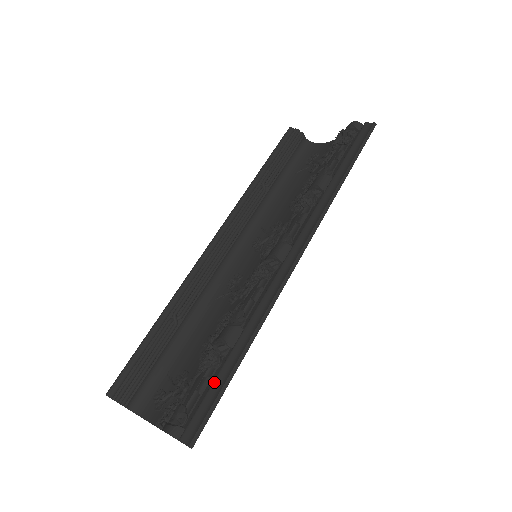
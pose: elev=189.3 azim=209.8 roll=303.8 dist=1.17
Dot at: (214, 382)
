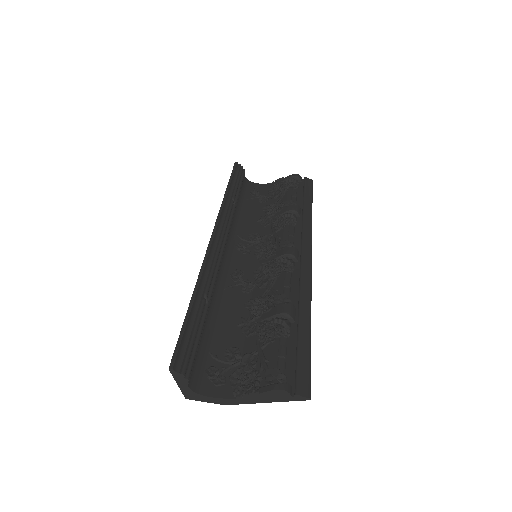
Dot at: (300, 346)
